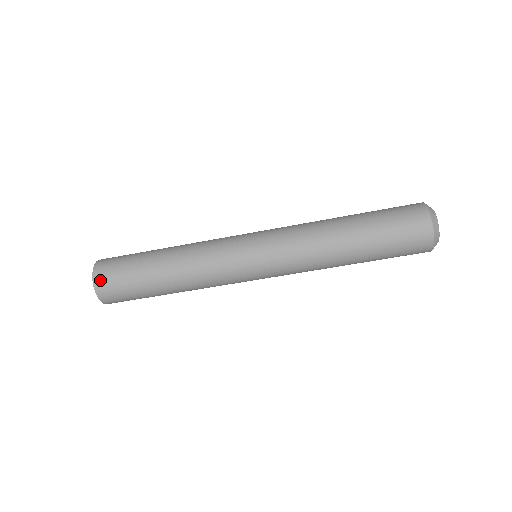
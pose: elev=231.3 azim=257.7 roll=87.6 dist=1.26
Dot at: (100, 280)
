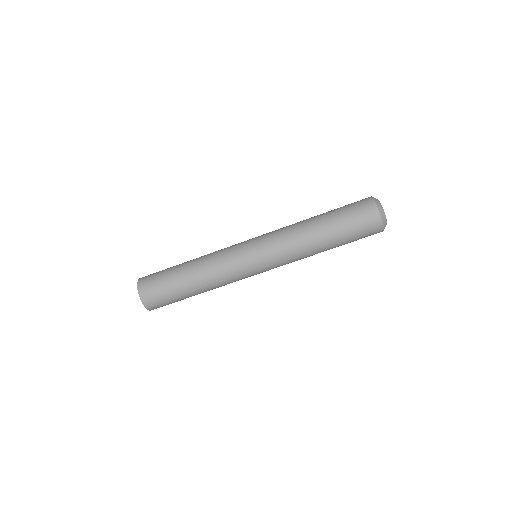
Dot at: (146, 297)
